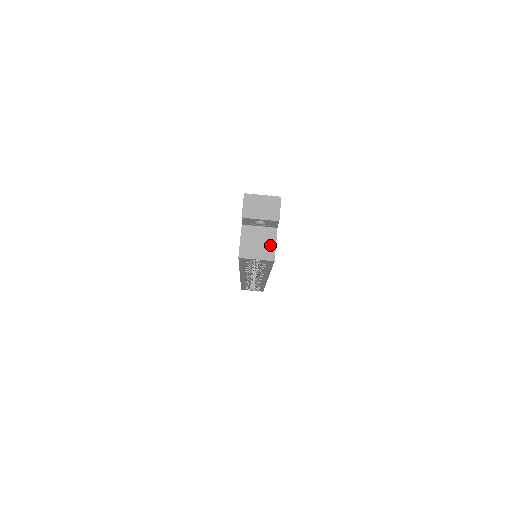
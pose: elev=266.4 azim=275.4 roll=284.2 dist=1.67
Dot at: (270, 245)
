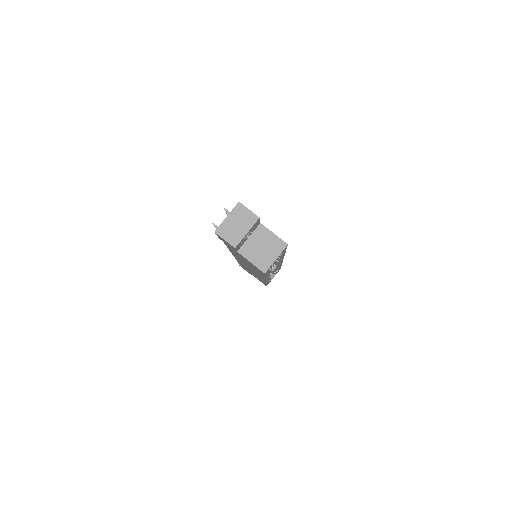
Dot at: (271, 239)
